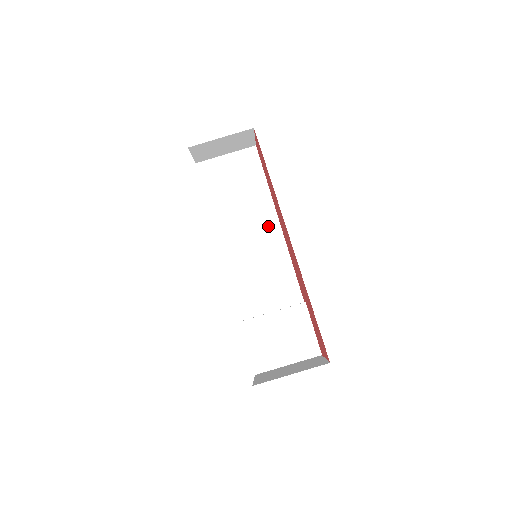
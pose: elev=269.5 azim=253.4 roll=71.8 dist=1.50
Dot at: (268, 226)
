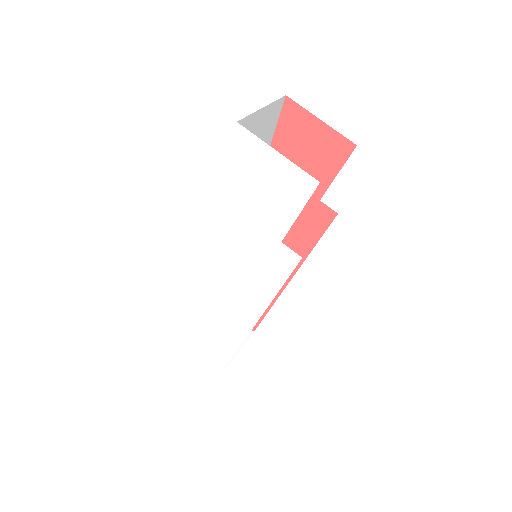
Dot at: occluded
